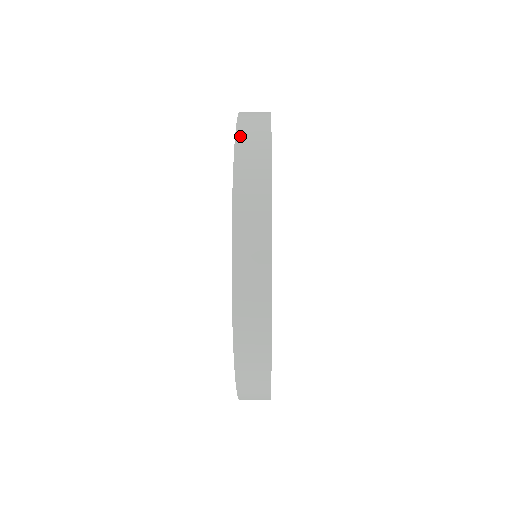
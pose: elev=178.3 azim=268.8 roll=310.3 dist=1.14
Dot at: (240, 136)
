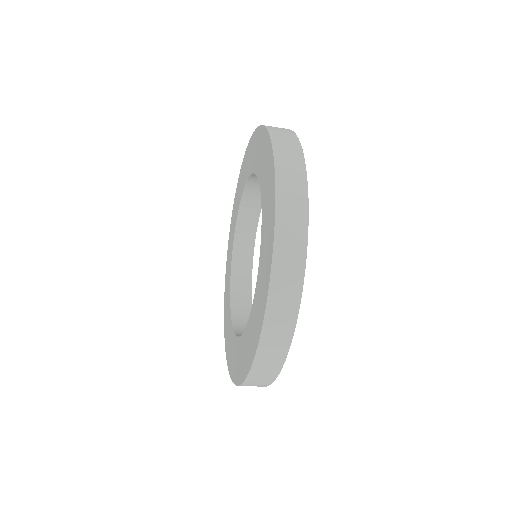
Dot at: (280, 211)
